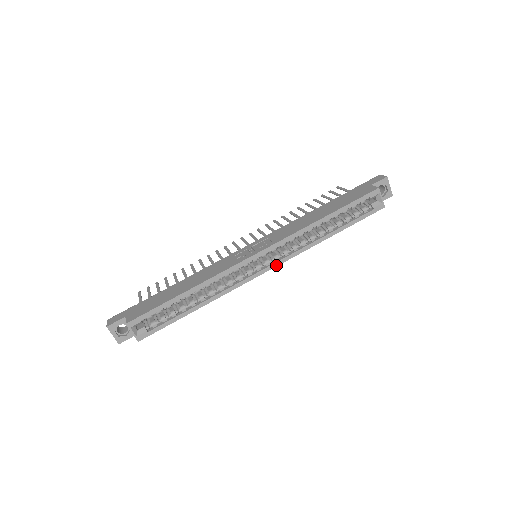
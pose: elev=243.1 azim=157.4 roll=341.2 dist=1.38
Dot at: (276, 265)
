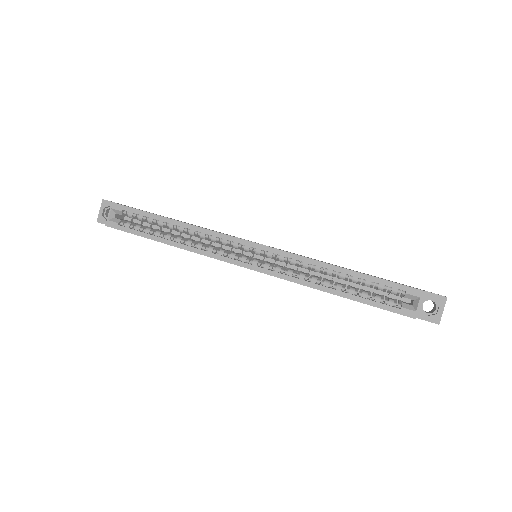
Dot at: (260, 270)
